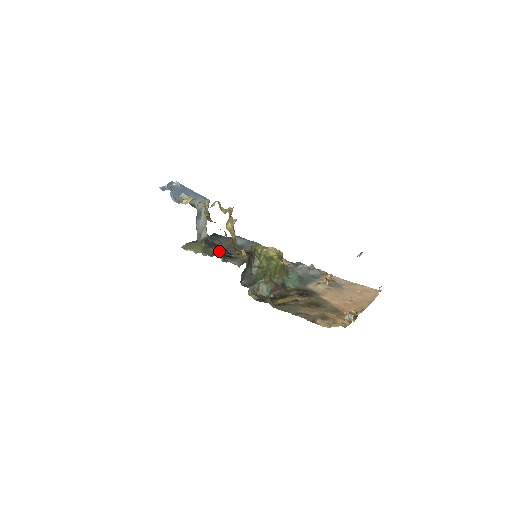
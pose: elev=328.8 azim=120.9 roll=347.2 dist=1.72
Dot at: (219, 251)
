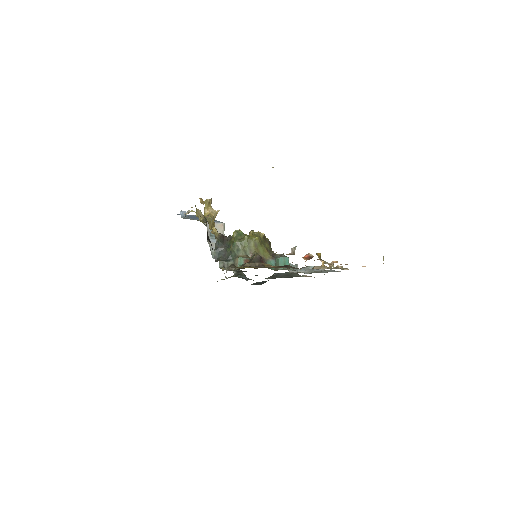
Dot at: (247, 278)
